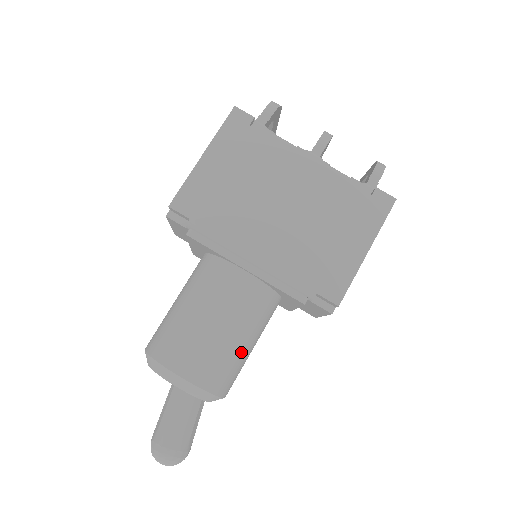
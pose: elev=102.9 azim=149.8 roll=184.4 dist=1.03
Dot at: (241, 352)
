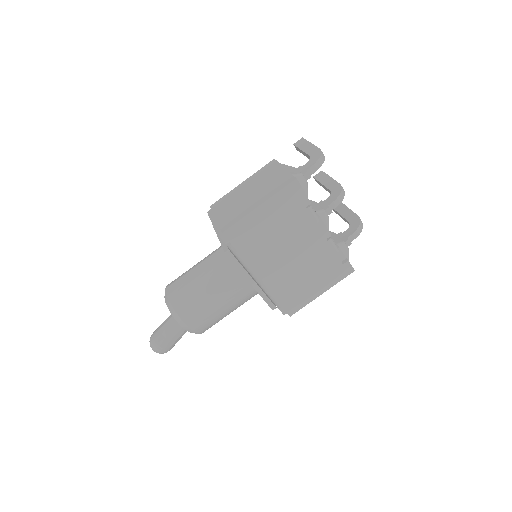
Dot at: occluded
